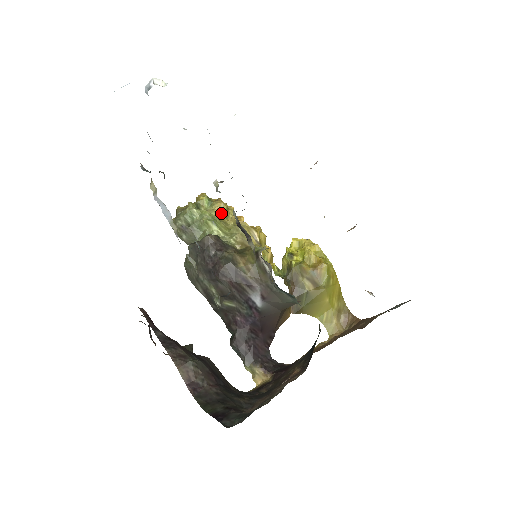
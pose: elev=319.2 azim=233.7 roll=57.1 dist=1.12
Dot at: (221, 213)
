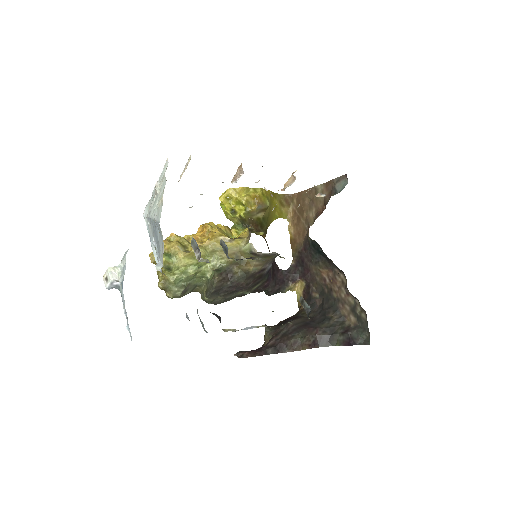
Dot at: (184, 252)
